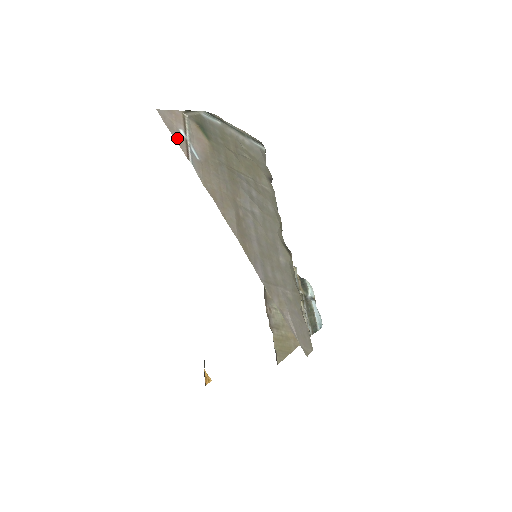
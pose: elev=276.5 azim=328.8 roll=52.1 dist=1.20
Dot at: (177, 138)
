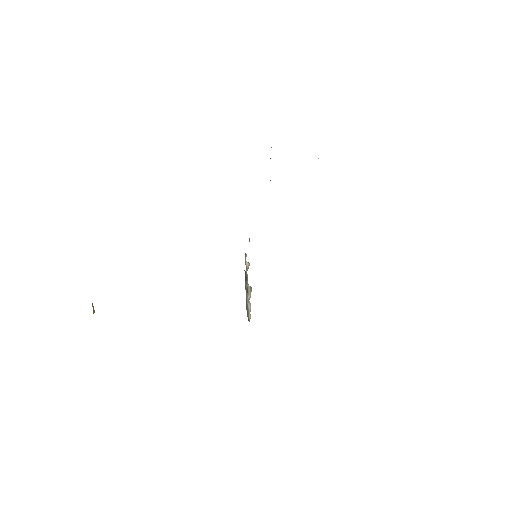
Dot at: occluded
